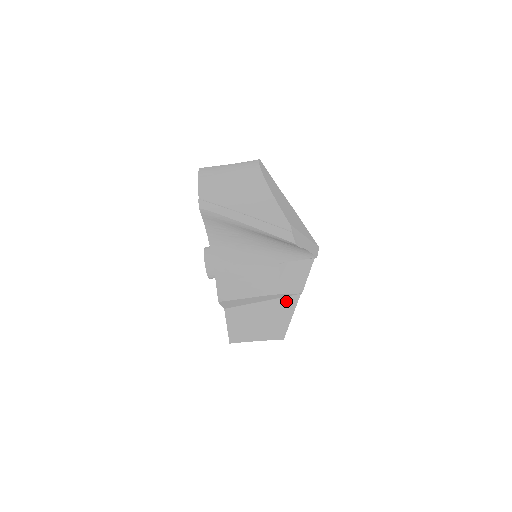
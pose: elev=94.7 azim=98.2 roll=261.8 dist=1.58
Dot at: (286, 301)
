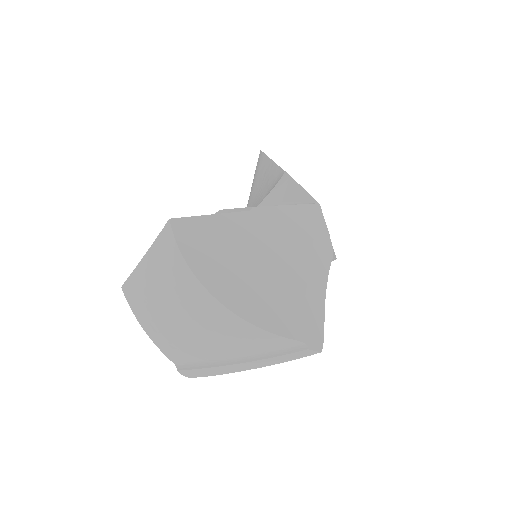
Dot at: occluded
